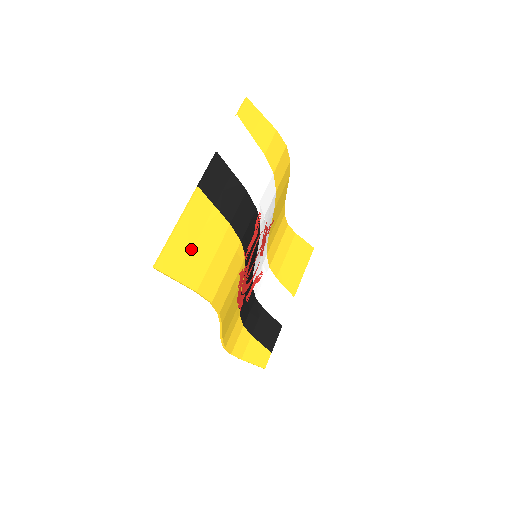
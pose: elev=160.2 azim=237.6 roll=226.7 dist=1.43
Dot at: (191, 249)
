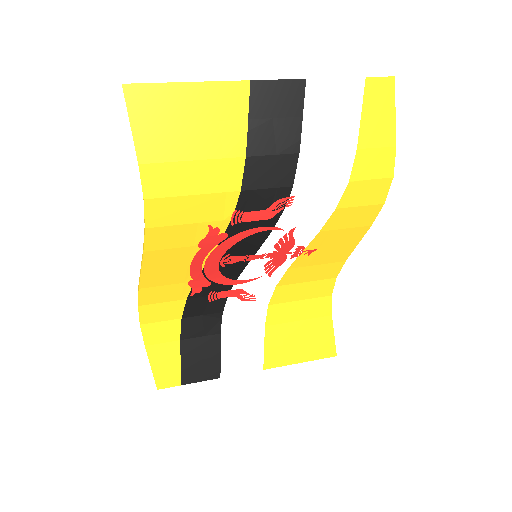
Dot at: (178, 121)
